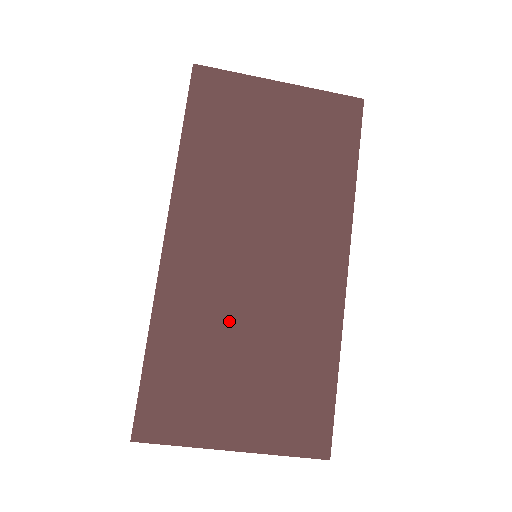
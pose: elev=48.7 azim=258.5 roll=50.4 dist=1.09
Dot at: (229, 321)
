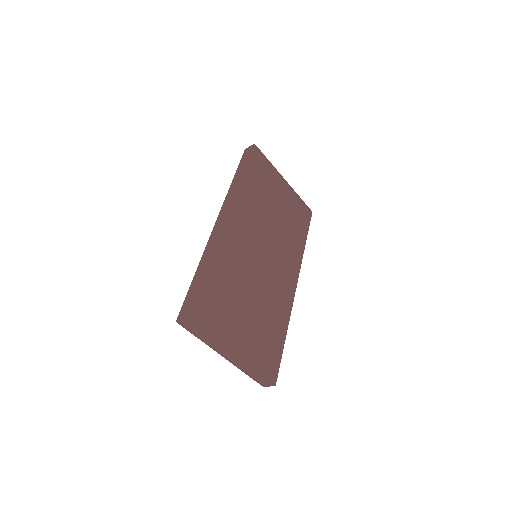
Dot at: (246, 279)
